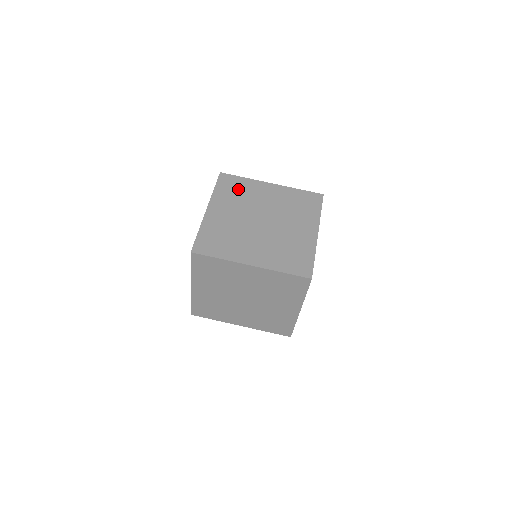
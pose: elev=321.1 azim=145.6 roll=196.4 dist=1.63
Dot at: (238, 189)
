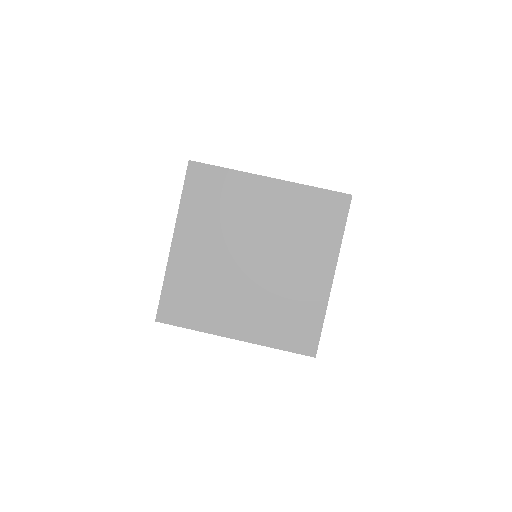
Dot at: (217, 196)
